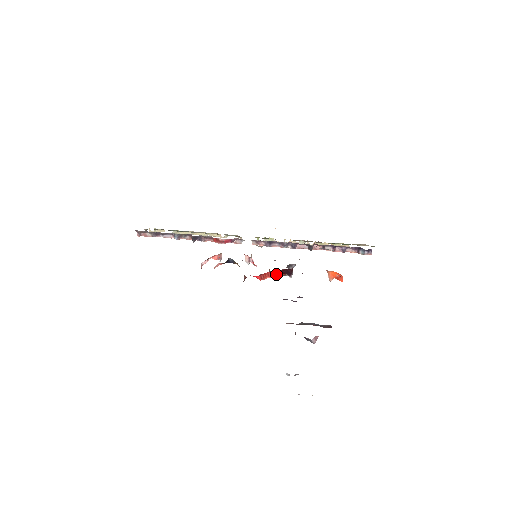
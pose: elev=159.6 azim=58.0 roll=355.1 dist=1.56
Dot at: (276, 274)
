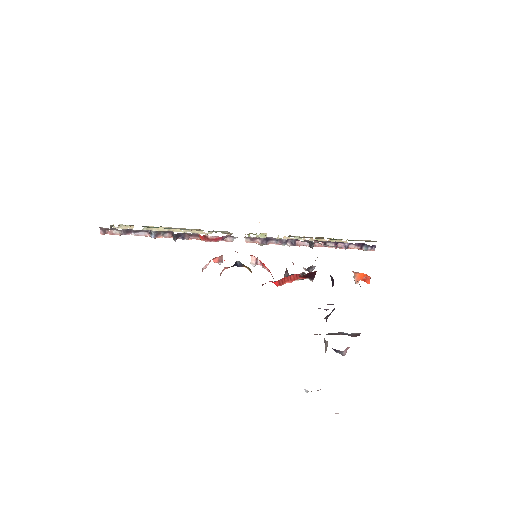
Dot at: (297, 278)
